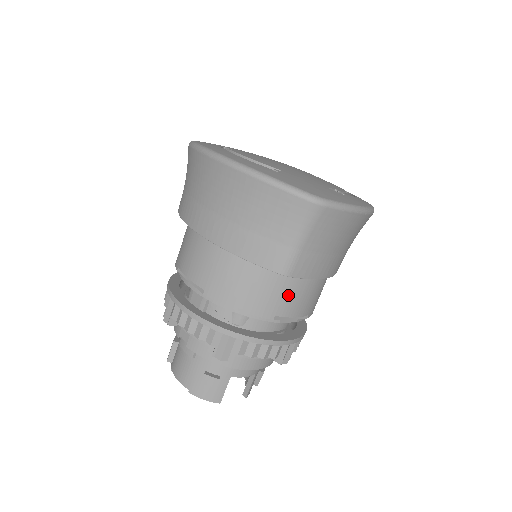
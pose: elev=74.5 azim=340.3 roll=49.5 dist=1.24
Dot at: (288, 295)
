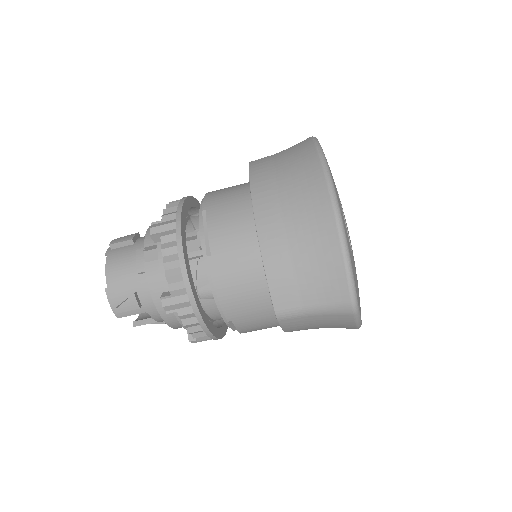
Dot at: (255, 319)
